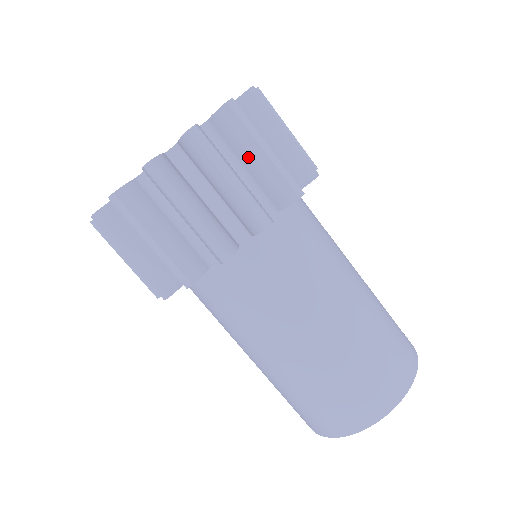
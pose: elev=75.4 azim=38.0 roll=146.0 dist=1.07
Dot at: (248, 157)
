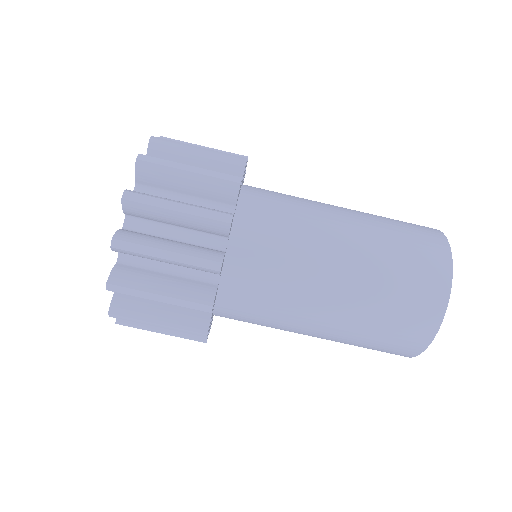
Dot at: occluded
